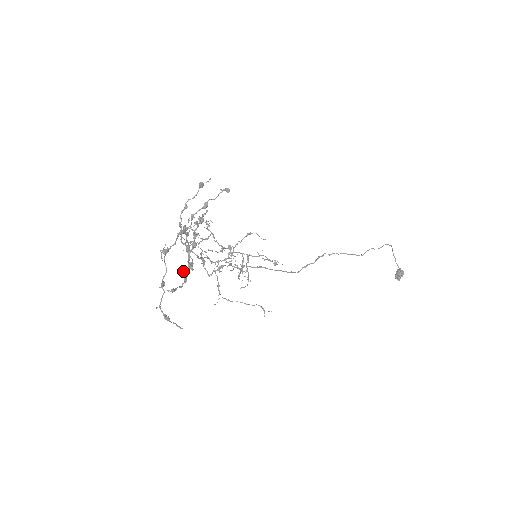
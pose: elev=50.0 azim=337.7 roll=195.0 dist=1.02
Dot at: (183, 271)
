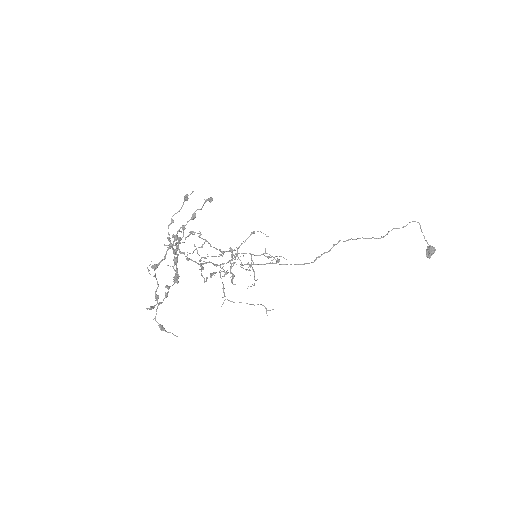
Dot at: (166, 286)
